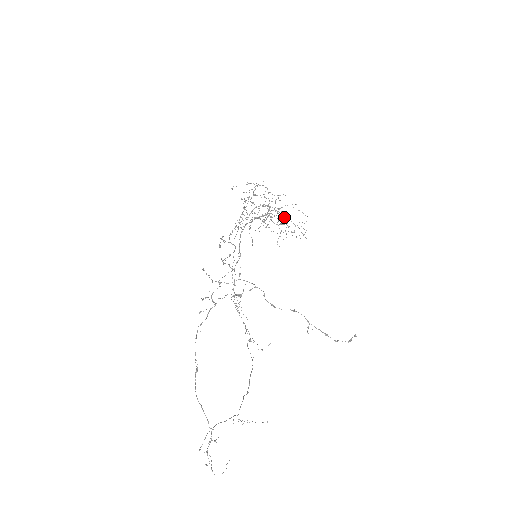
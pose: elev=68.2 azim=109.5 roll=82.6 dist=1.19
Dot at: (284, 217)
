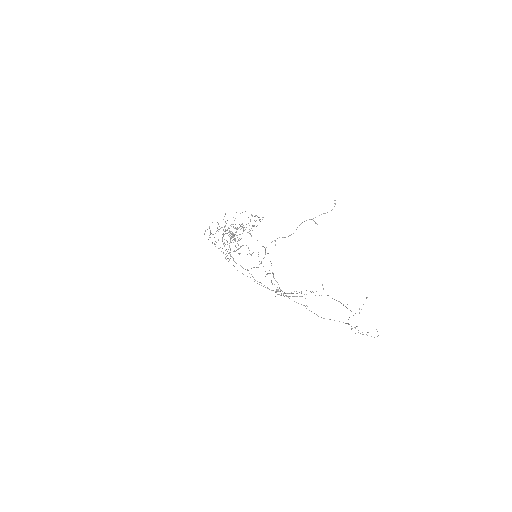
Dot at: occluded
